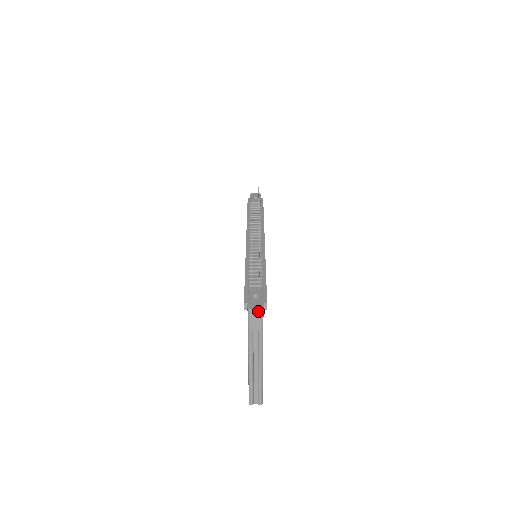
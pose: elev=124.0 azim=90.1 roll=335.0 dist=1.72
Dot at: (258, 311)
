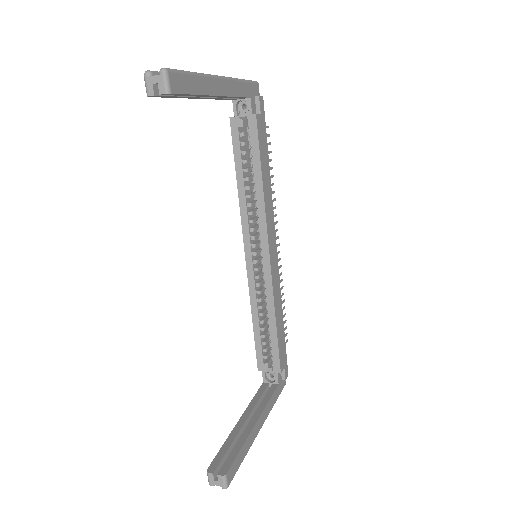
Dot at: occluded
